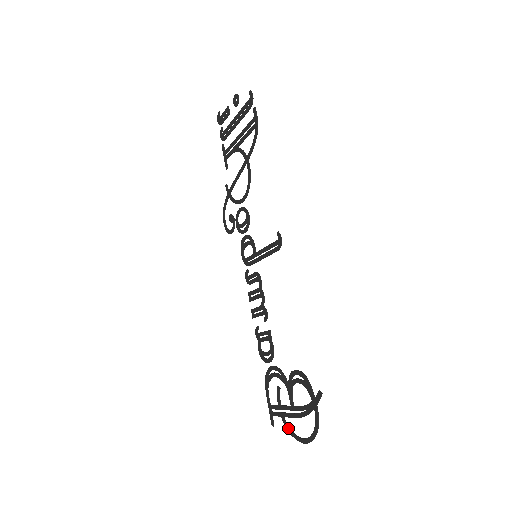
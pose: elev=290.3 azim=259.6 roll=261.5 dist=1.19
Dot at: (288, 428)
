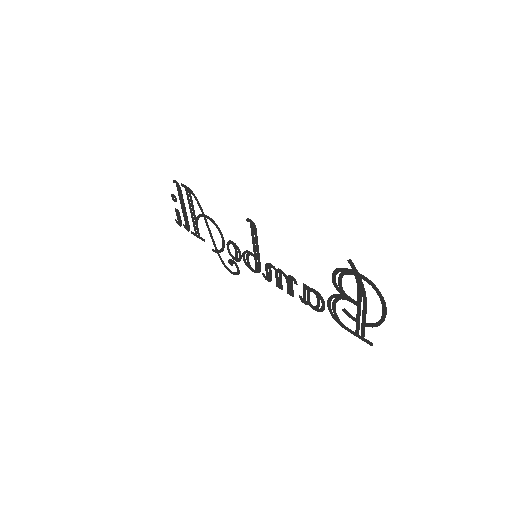
Dot at: (373, 325)
